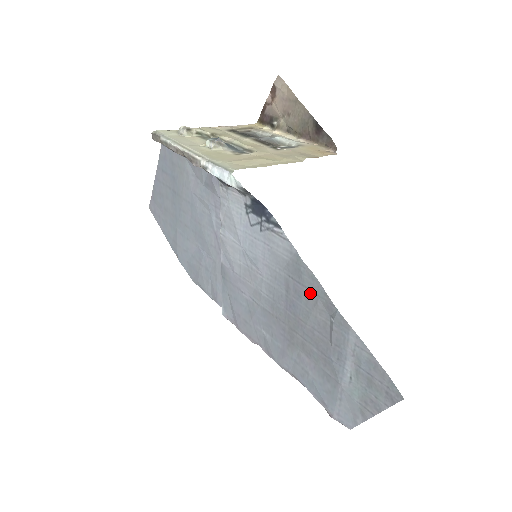
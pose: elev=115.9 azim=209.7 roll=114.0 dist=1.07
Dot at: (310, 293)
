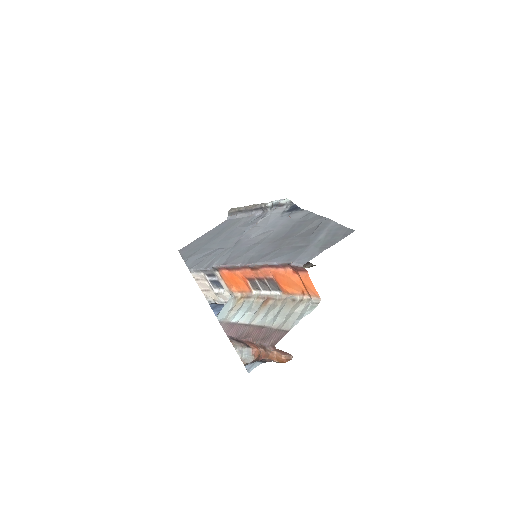
Dot at: (310, 221)
